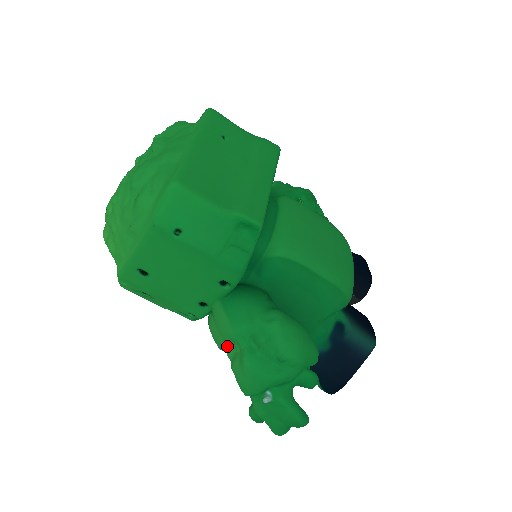
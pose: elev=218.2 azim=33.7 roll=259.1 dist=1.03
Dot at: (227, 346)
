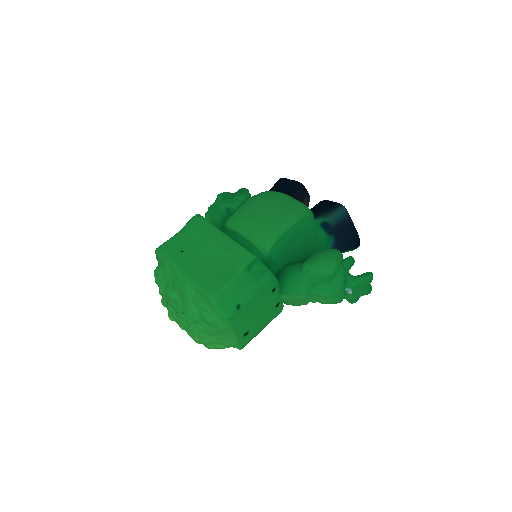
Dot at: (308, 301)
